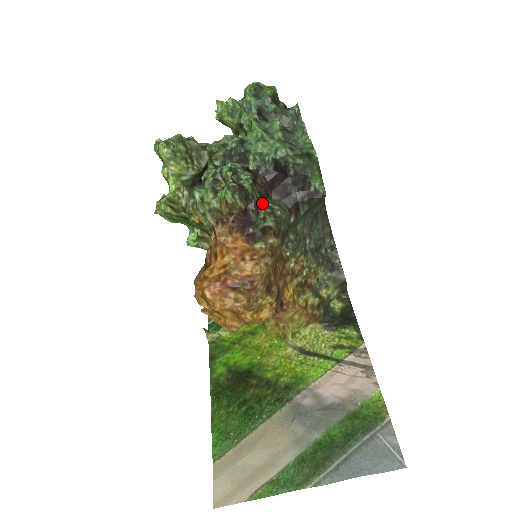
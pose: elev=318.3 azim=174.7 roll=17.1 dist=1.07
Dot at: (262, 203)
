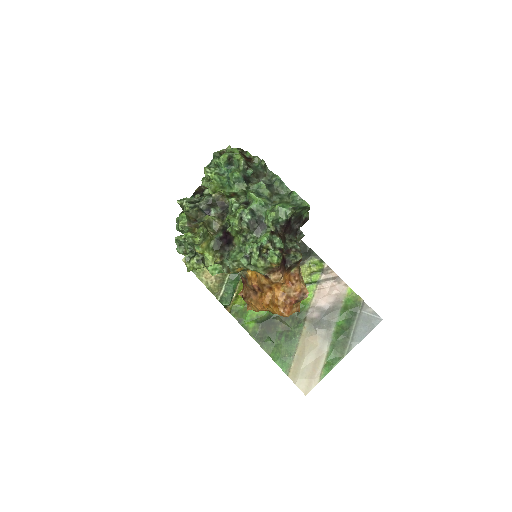
Dot at: (288, 248)
